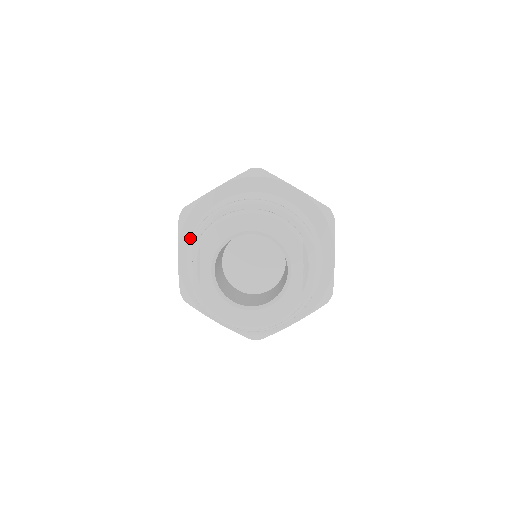
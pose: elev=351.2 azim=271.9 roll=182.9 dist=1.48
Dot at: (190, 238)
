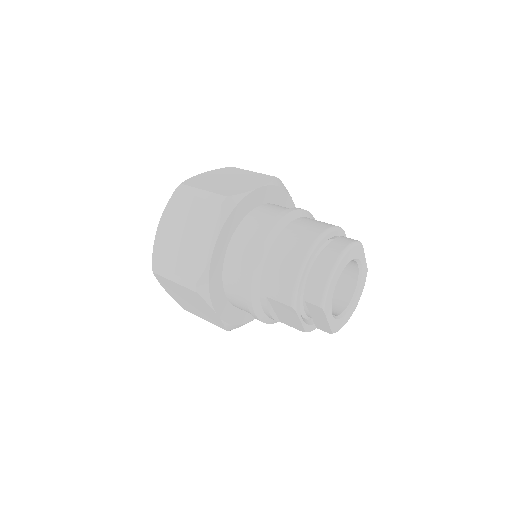
Dot at: (252, 303)
